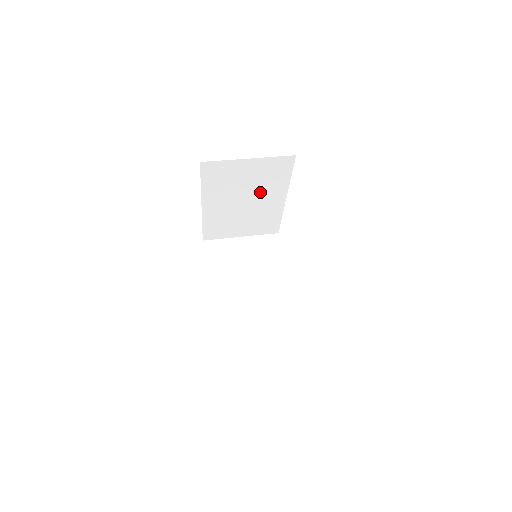
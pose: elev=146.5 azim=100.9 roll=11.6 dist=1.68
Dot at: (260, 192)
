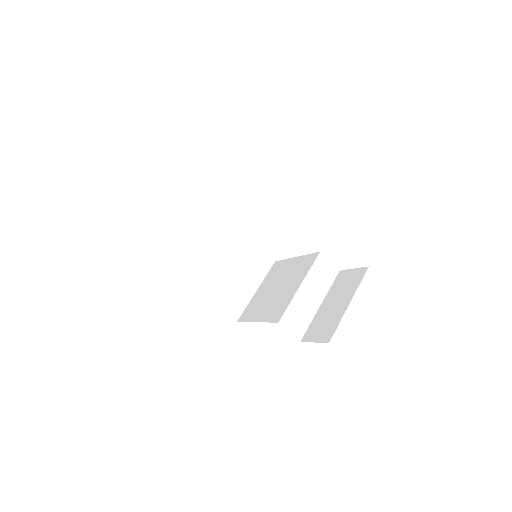
Dot at: occluded
